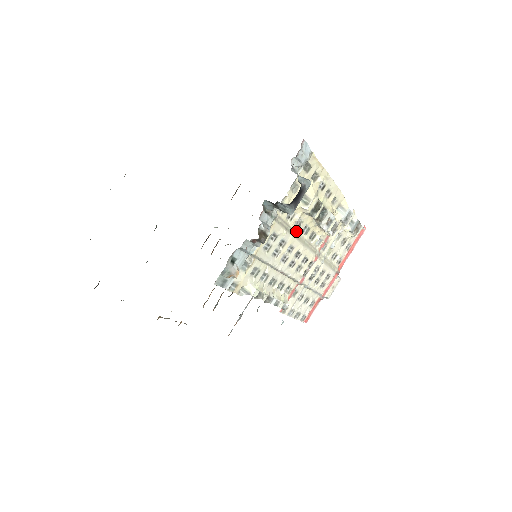
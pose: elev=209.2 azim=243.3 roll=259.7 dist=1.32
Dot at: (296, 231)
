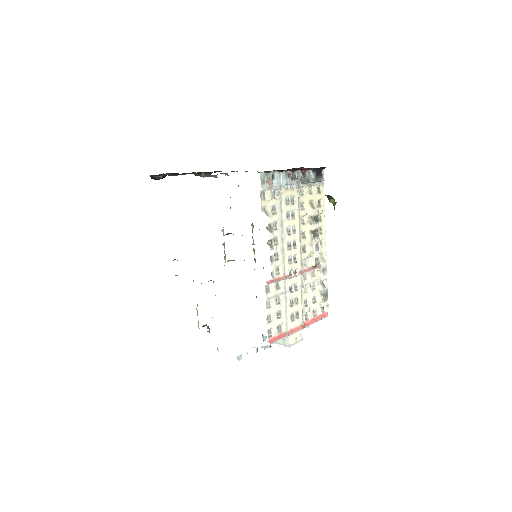
Dot at: (300, 224)
